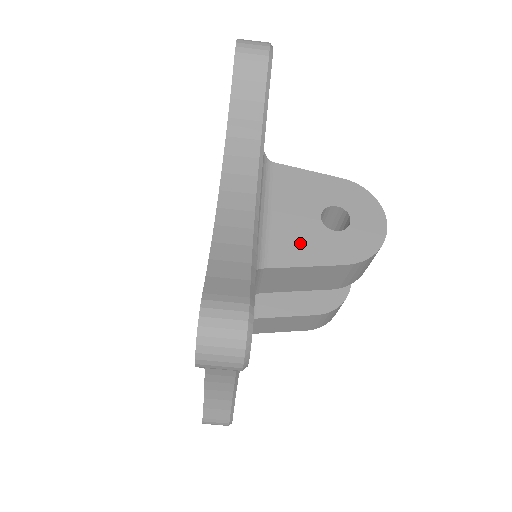
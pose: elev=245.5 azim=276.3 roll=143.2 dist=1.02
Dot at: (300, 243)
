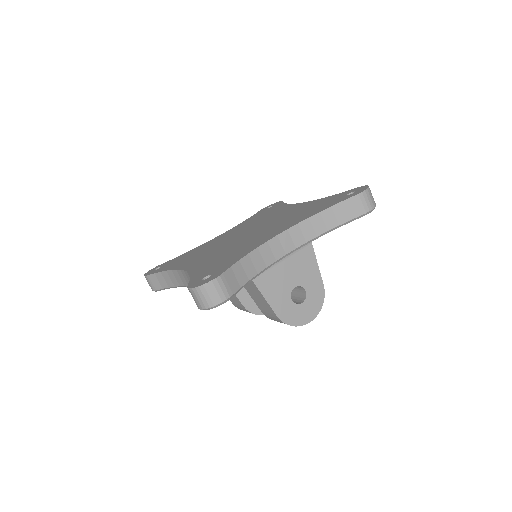
Dot at: (275, 286)
